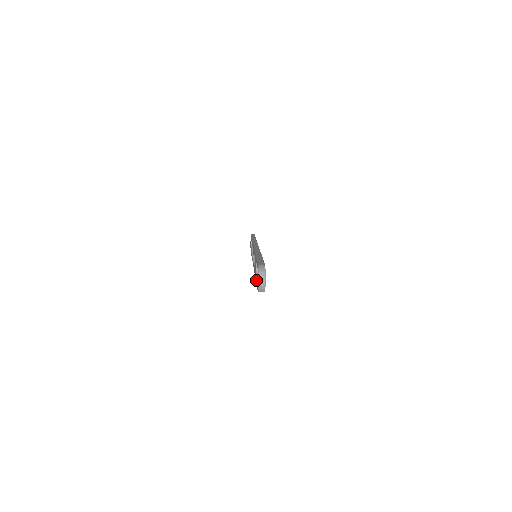
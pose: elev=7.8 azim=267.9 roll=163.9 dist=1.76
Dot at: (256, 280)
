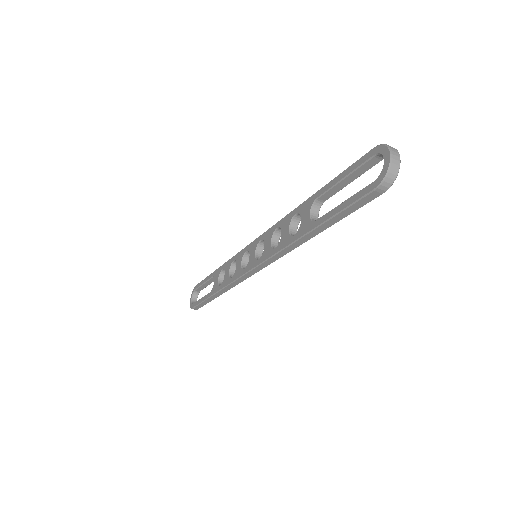
Dot at: (334, 208)
